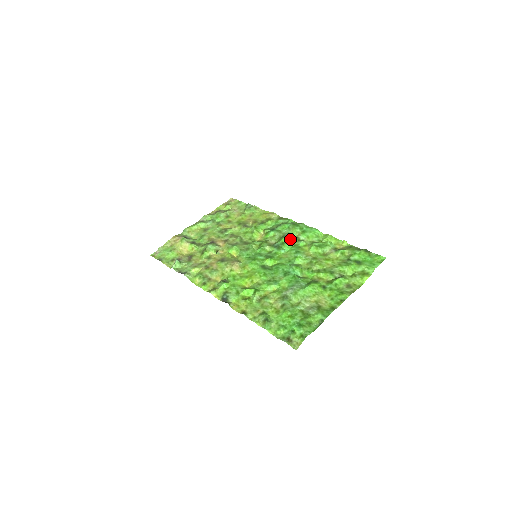
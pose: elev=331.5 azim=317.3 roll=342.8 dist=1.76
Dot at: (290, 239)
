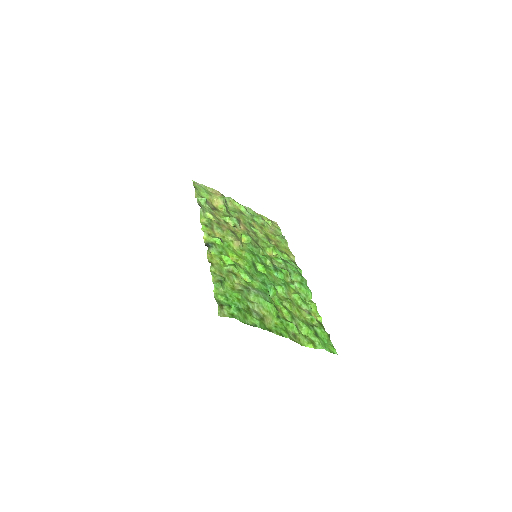
Dot at: (288, 275)
